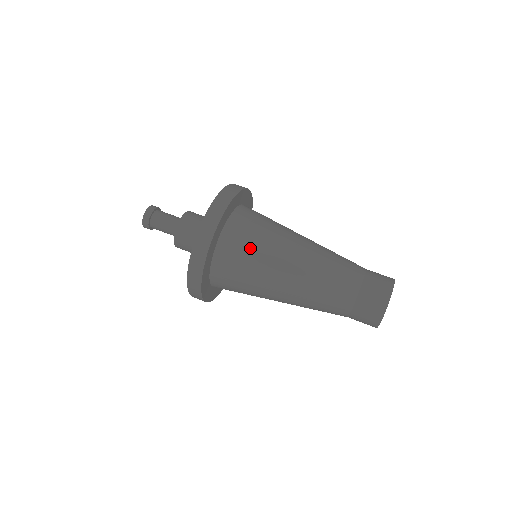
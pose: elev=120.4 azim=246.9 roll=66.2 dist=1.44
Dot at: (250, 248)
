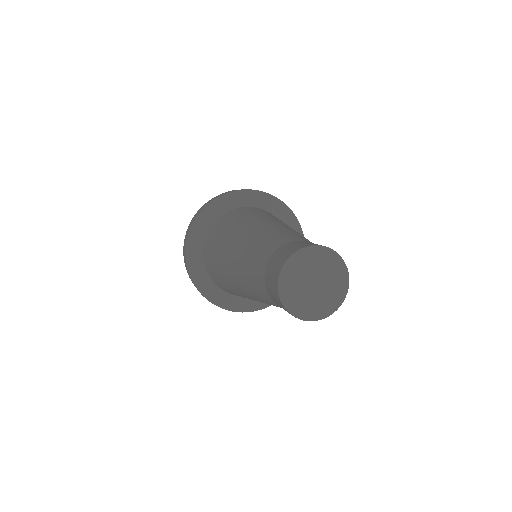
Dot at: (220, 233)
